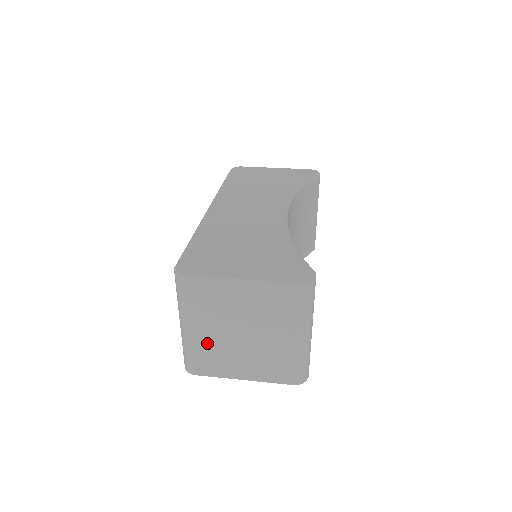
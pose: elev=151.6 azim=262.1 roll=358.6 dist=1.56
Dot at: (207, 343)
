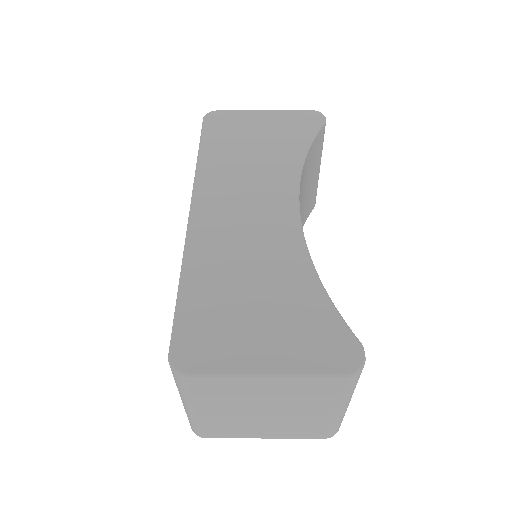
Dot at: (220, 419)
